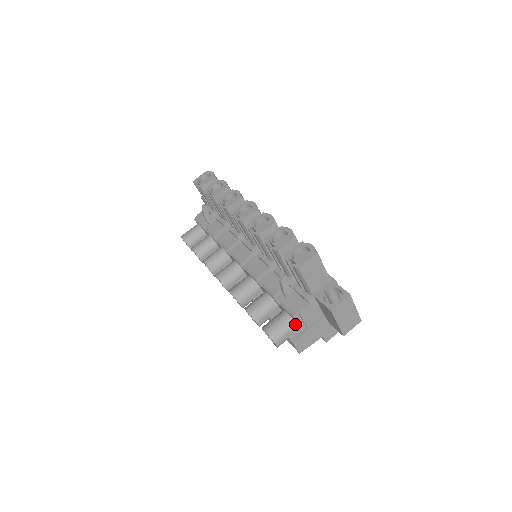
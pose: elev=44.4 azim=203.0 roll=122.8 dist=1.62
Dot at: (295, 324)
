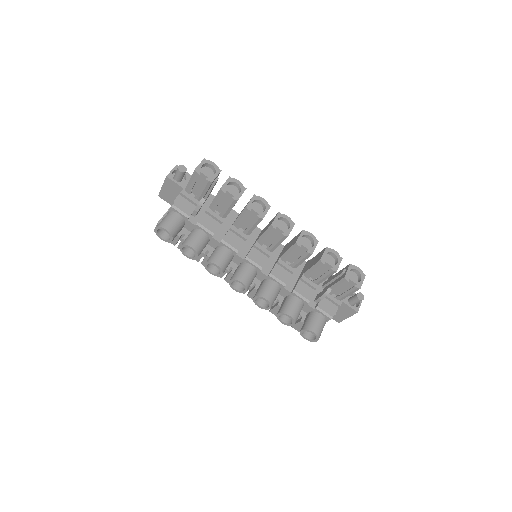
Dot at: occluded
